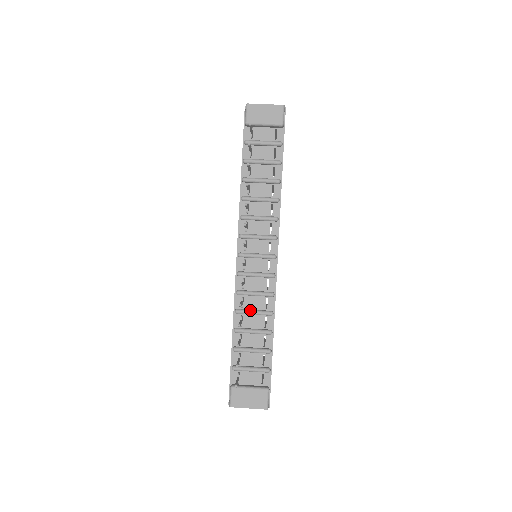
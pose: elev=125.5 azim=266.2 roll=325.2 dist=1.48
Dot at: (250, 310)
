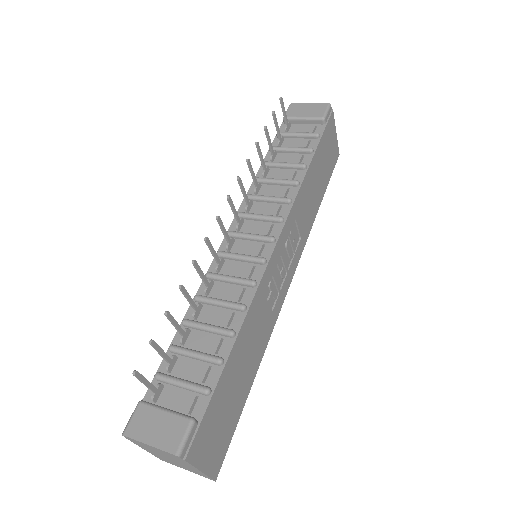
Dot at: (215, 297)
